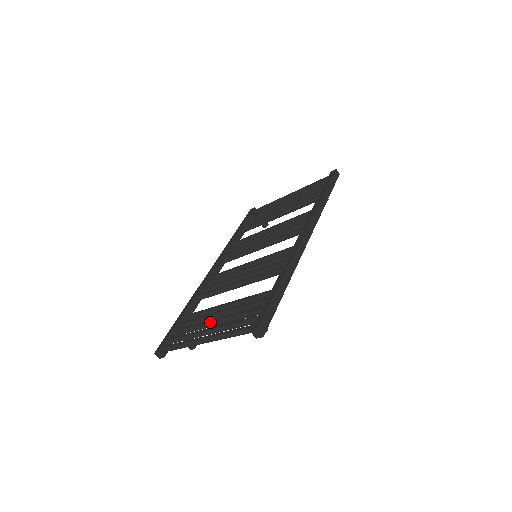
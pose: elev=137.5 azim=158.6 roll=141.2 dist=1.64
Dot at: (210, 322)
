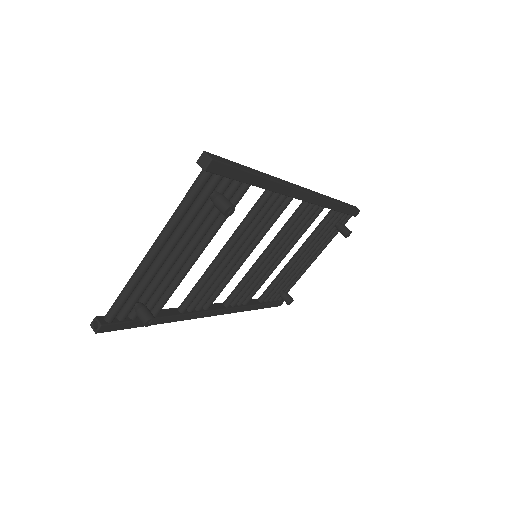
Dot at: occluded
